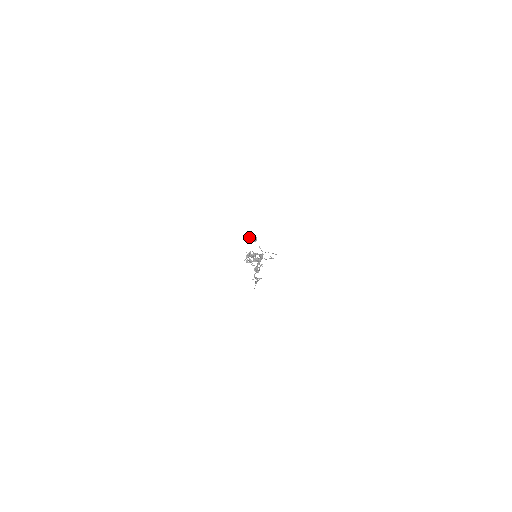
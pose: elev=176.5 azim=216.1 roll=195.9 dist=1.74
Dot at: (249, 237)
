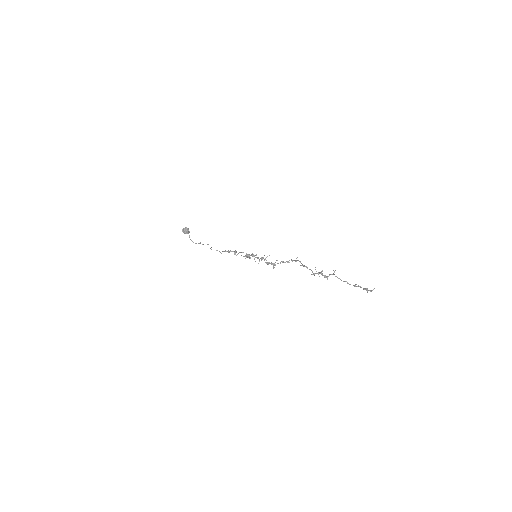
Dot at: (183, 230)
